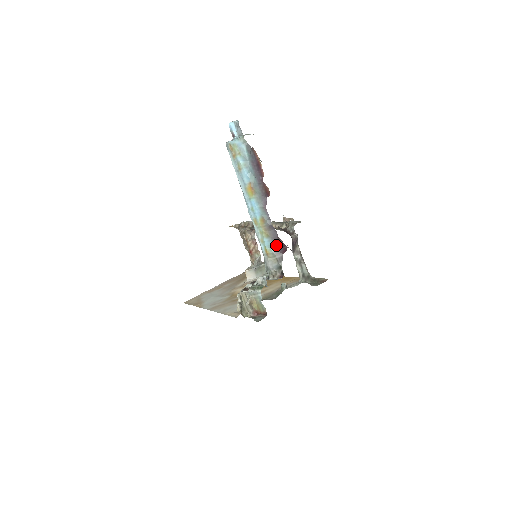
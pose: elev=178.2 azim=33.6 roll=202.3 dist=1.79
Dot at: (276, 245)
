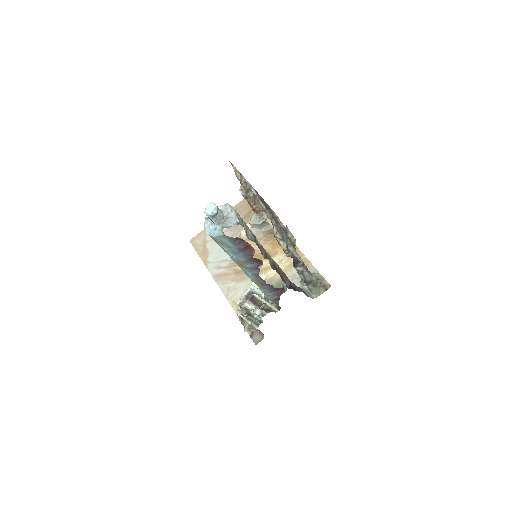
Dot at: (272, 291)
